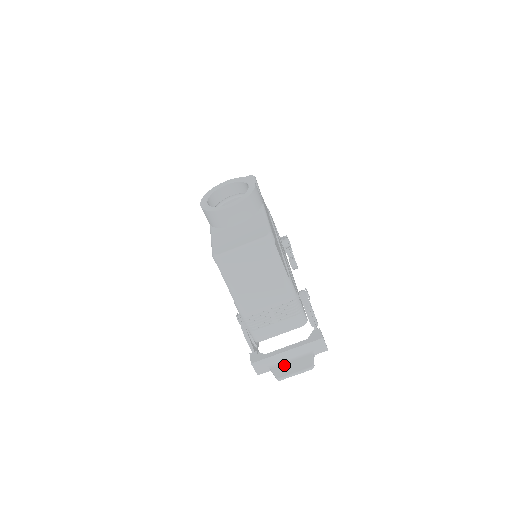
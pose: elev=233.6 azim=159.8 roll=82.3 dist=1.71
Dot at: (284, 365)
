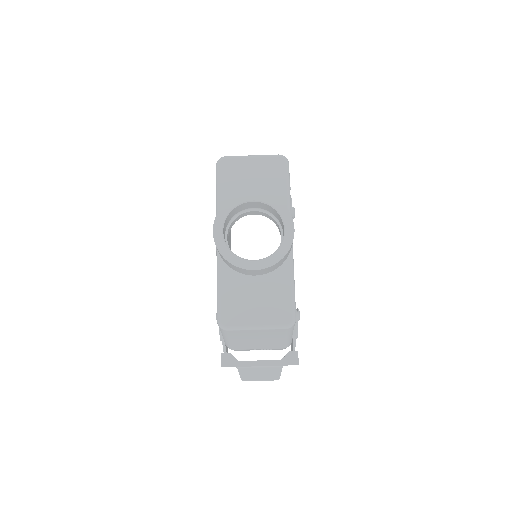
Dot at: (252, 370)
